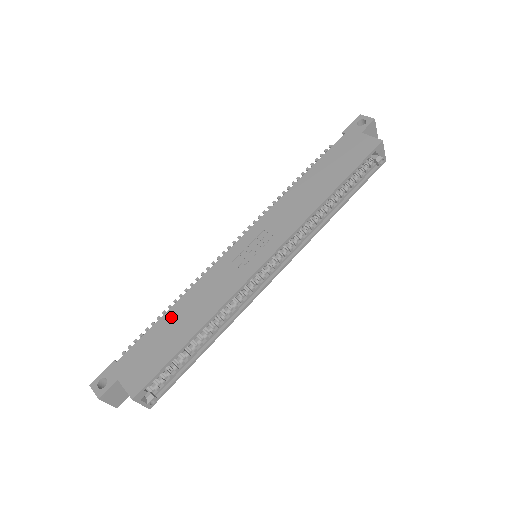
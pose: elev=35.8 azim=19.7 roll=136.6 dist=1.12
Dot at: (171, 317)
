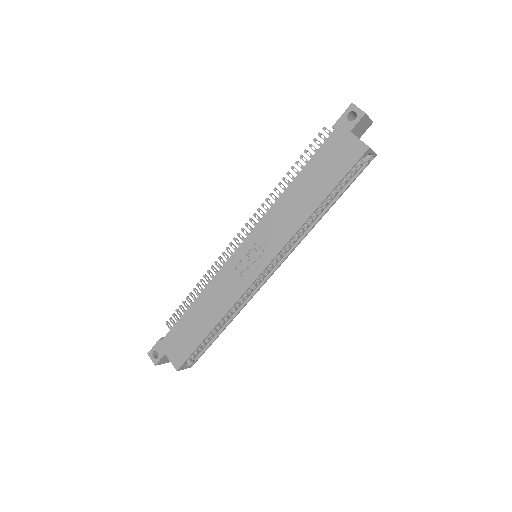
Dot at: (194, 311)
